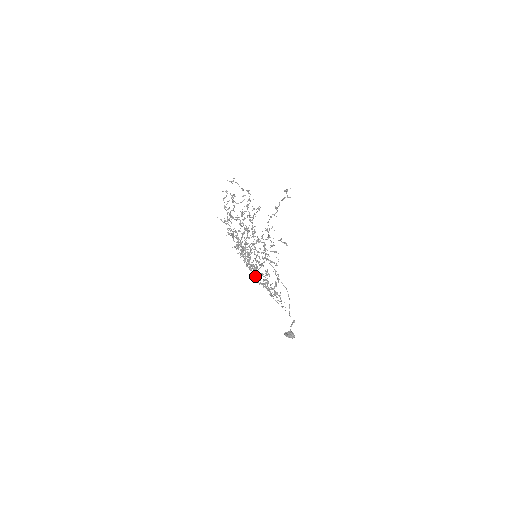
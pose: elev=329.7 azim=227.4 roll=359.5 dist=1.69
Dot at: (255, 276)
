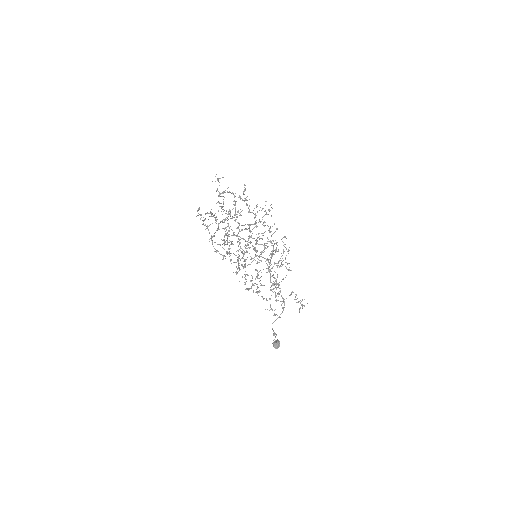
Dot at: (257, 274)
